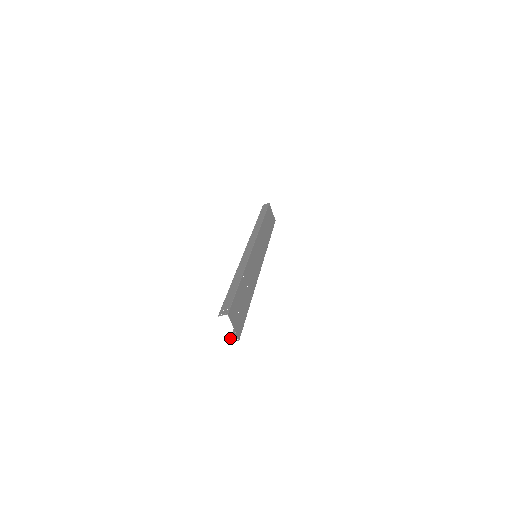
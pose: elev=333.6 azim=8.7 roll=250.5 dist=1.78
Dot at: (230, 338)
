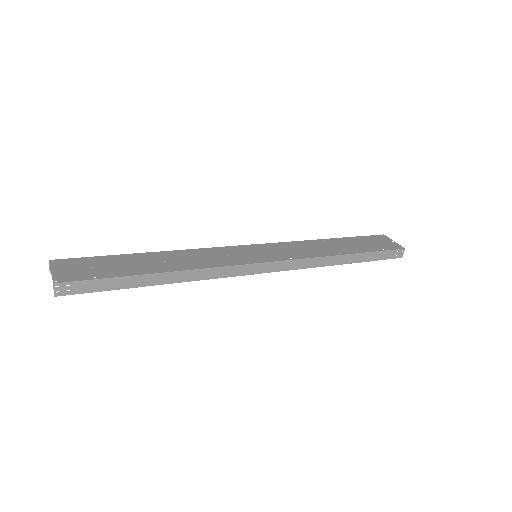
Dot at: (63, 295)
